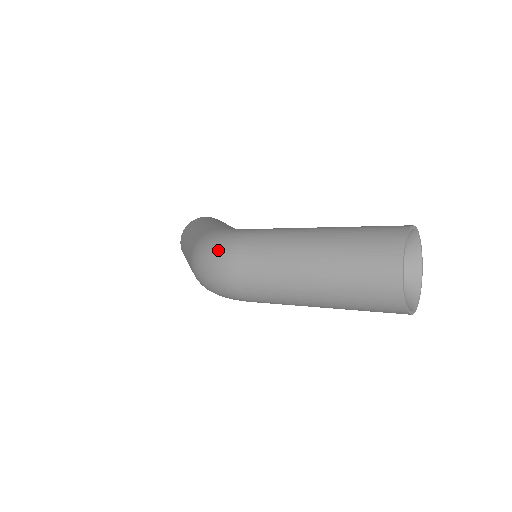
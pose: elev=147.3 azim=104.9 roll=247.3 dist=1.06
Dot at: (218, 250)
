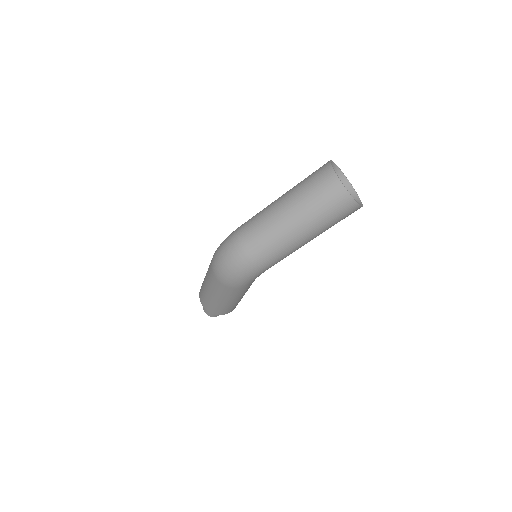
Dot at: (228, 242)
